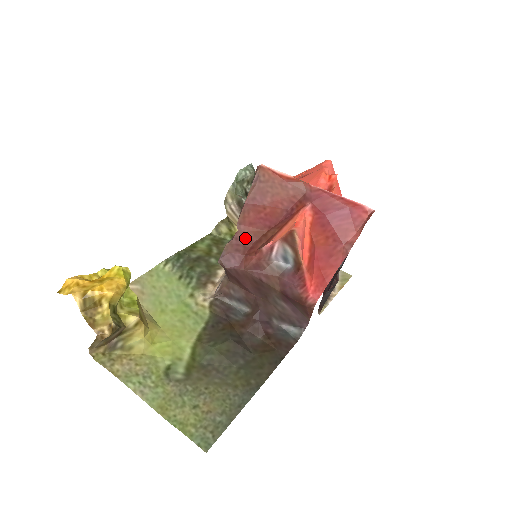
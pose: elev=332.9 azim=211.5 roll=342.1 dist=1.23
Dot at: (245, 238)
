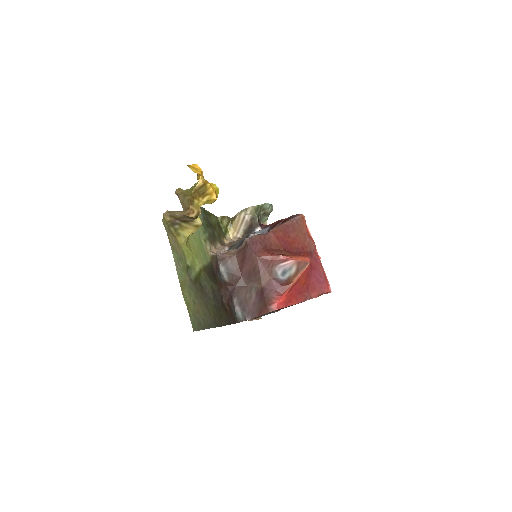
Dot at: (269, 241)
